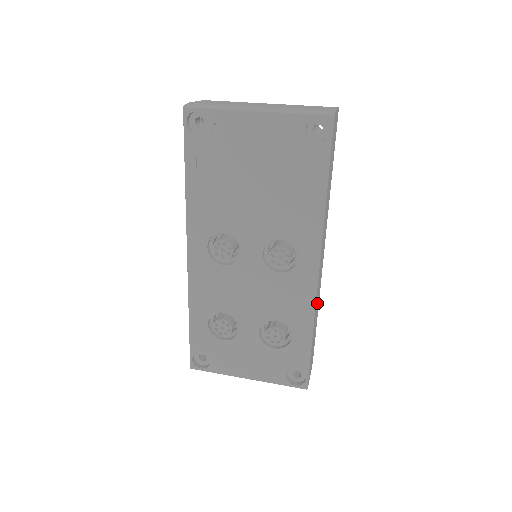
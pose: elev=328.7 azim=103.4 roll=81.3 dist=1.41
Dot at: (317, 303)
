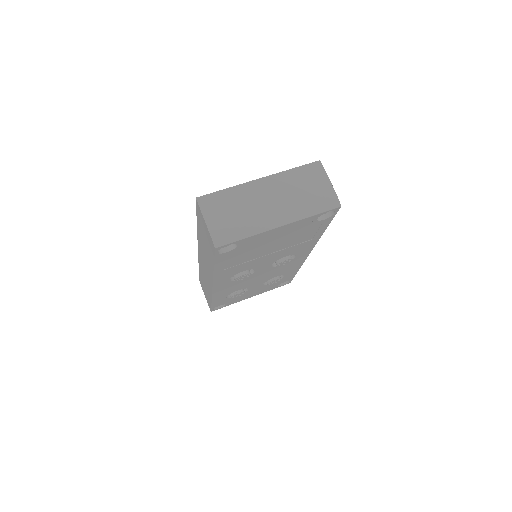
Dot at: occluded
